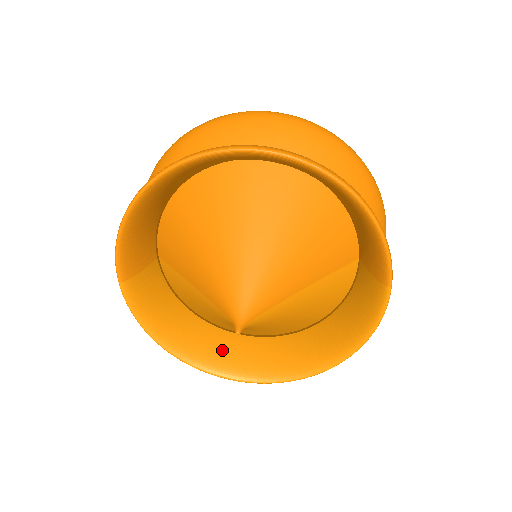
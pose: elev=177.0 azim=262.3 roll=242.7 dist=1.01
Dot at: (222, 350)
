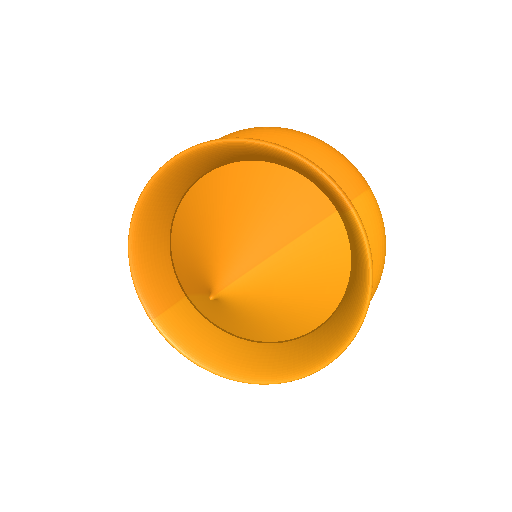
Dot at: (268, 360)
